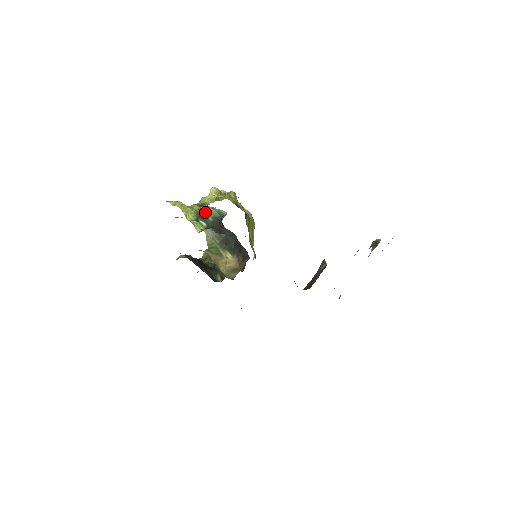
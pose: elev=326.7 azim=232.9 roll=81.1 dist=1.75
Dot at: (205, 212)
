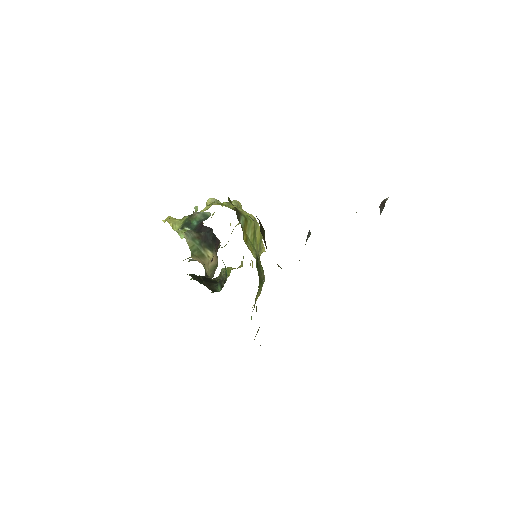
Dot at: (191, 218)
